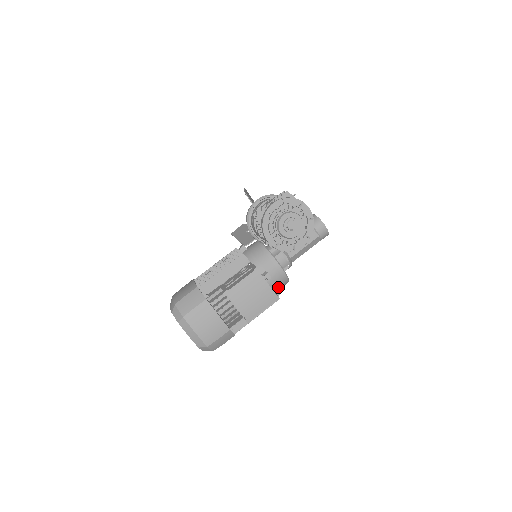
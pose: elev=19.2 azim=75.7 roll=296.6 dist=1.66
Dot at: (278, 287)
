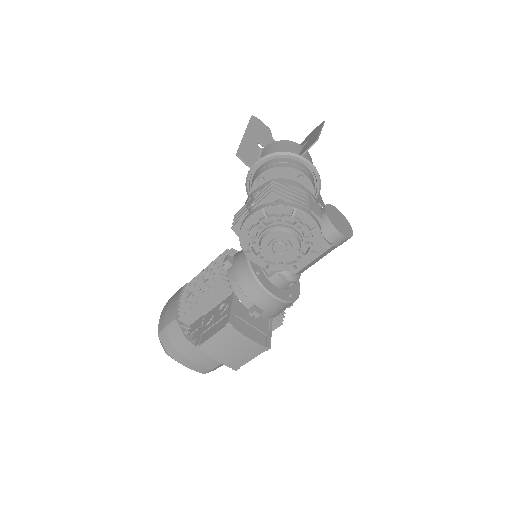
Dot at: (280, 311)
